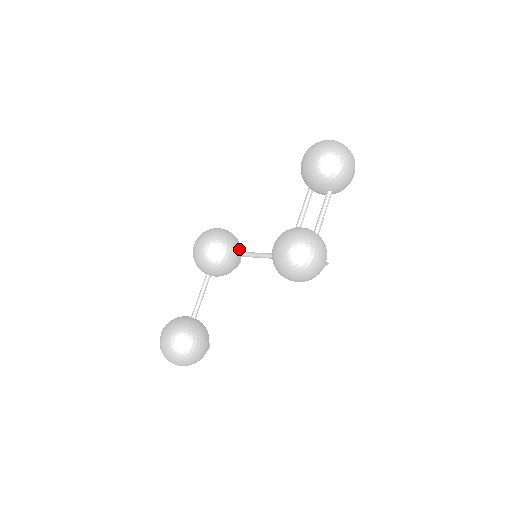
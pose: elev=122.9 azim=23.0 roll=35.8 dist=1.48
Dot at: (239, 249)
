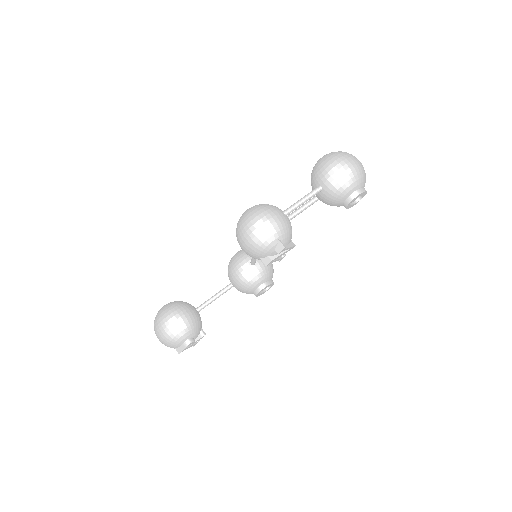
Dot at: (260, 264)
